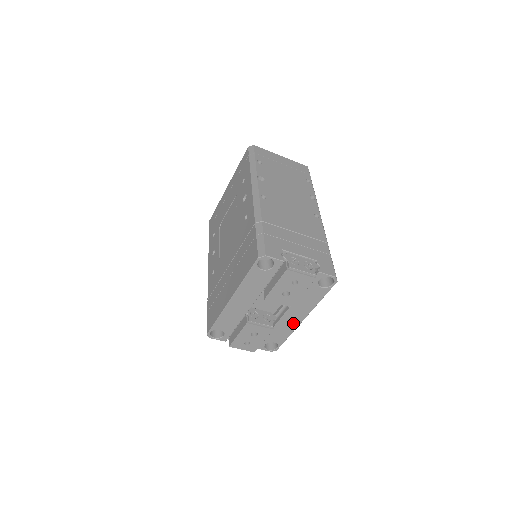
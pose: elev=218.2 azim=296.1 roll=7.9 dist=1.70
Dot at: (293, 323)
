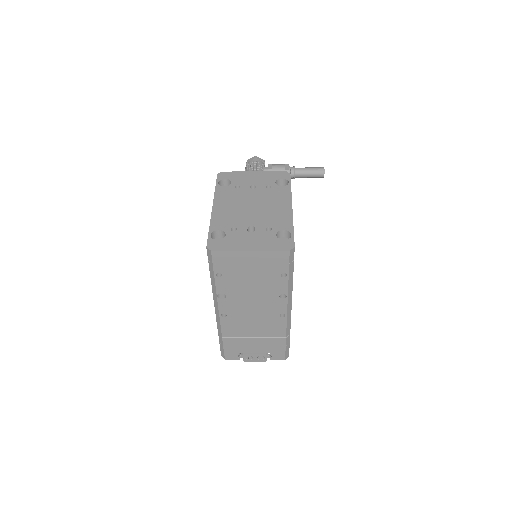
Dot at: occluded
